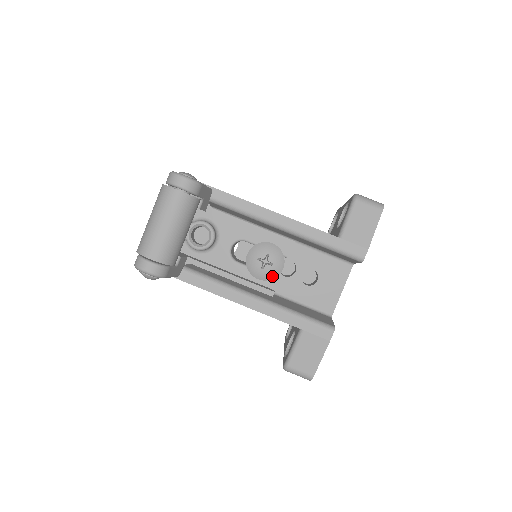
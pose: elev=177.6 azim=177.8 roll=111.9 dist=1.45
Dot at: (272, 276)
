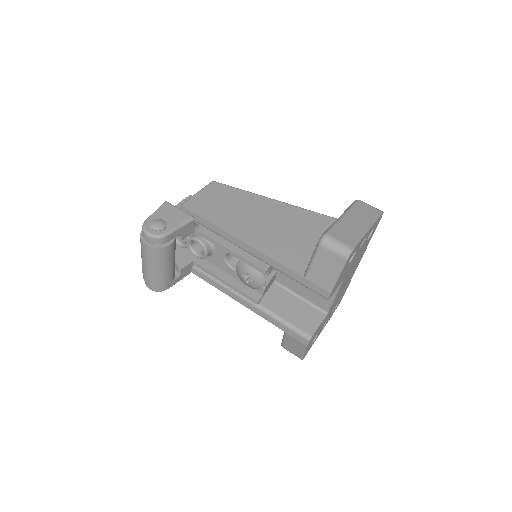
Dot at: (257, 288)
